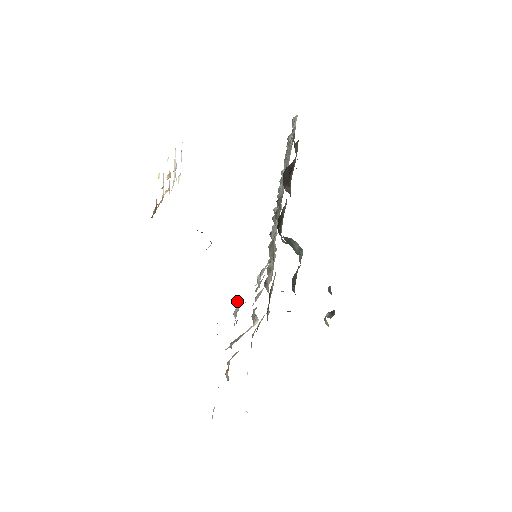
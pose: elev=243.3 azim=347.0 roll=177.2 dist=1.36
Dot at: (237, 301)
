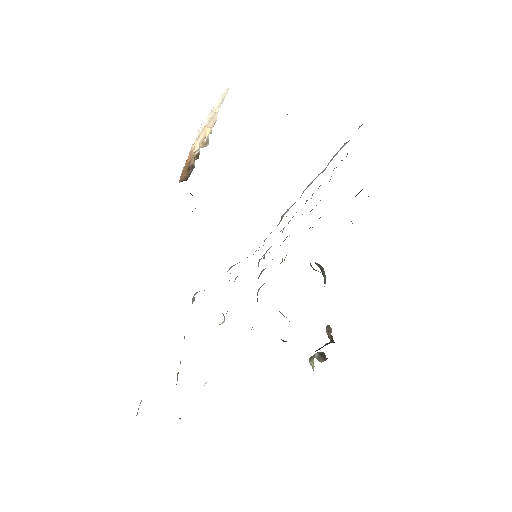
Dot at: occluded
